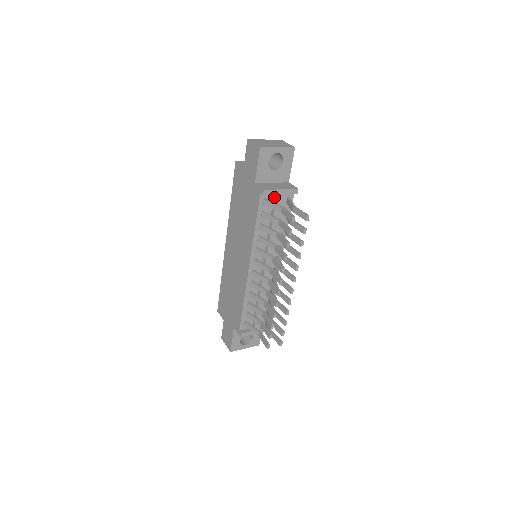
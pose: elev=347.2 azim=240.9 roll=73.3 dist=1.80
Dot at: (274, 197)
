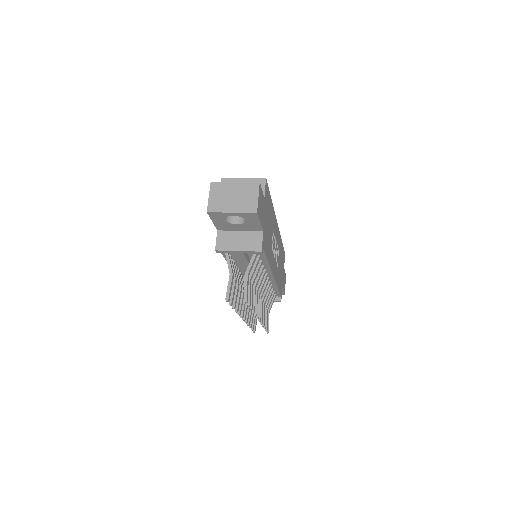
Dot at: occluded
